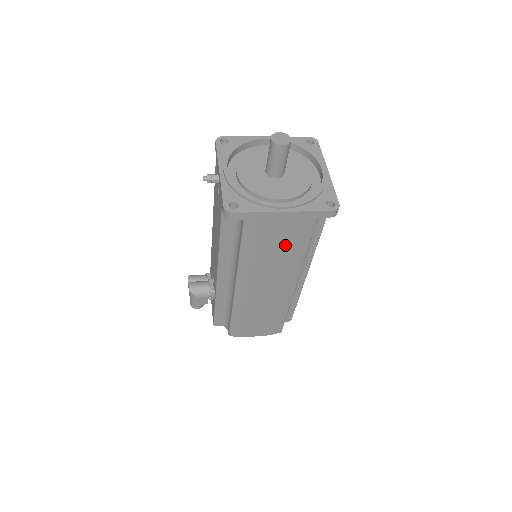
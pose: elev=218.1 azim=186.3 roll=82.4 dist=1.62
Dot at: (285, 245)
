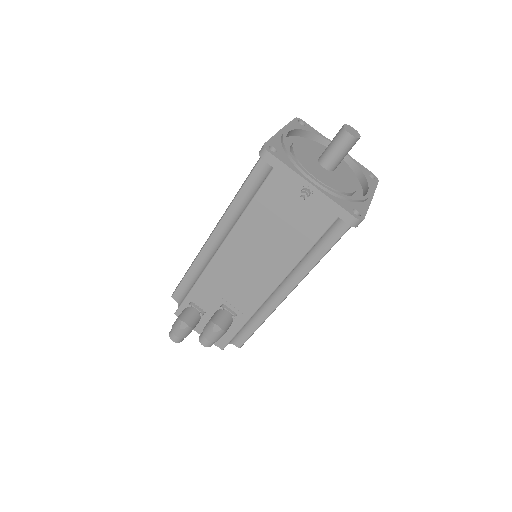
Dot at: occluded
